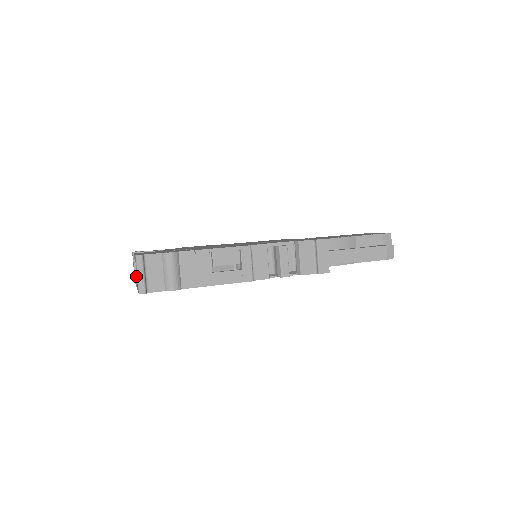
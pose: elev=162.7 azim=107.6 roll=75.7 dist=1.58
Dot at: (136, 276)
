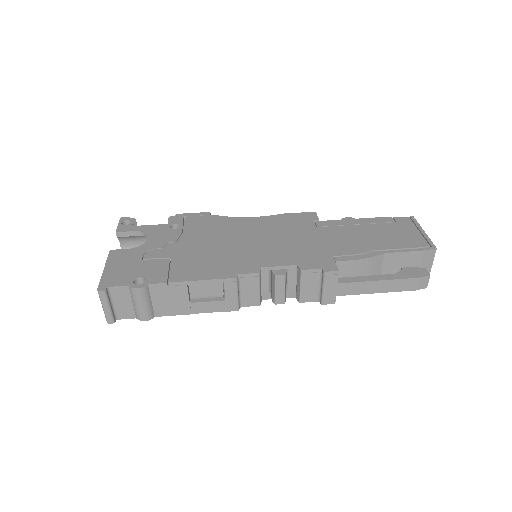
Dot at: occluded
